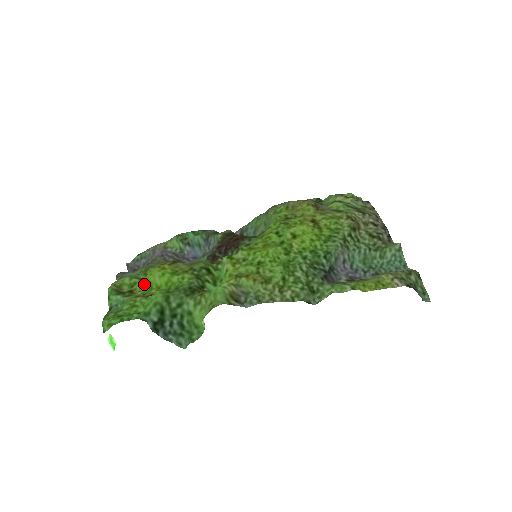
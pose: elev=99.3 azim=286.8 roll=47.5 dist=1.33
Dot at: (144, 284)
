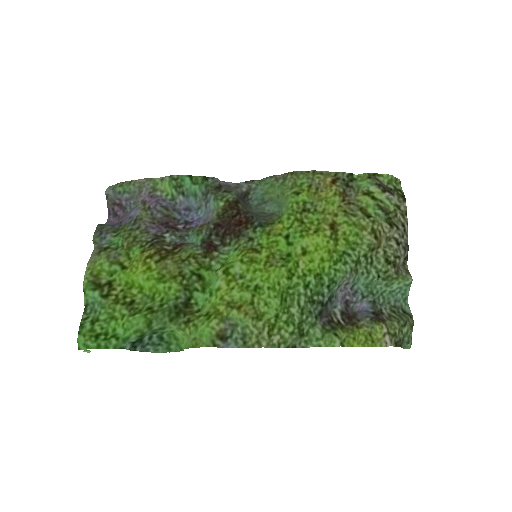
Dot at: (125, 279)
